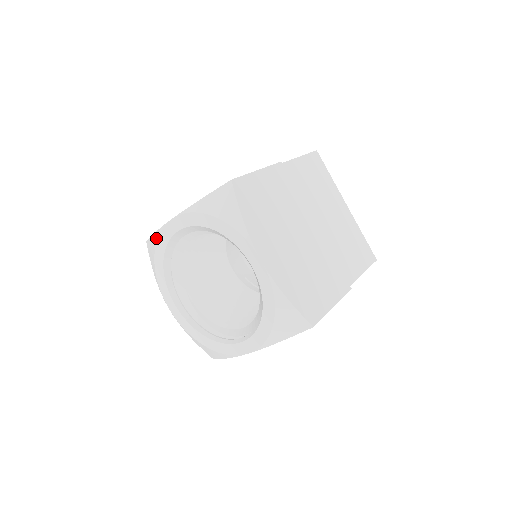
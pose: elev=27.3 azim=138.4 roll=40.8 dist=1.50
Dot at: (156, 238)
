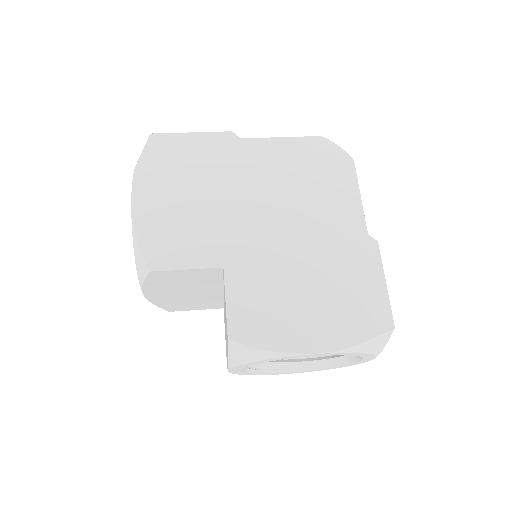
Dot at: (274, 357)
